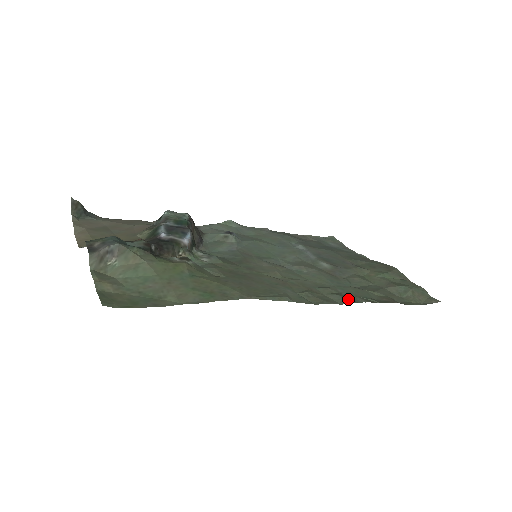
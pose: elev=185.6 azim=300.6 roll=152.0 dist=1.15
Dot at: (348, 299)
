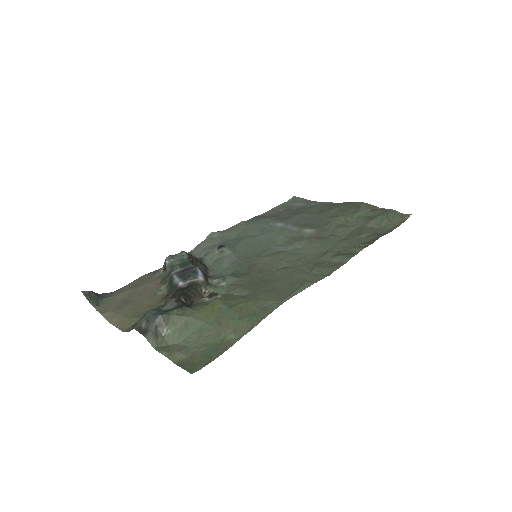
Dot at: (348, 255)
